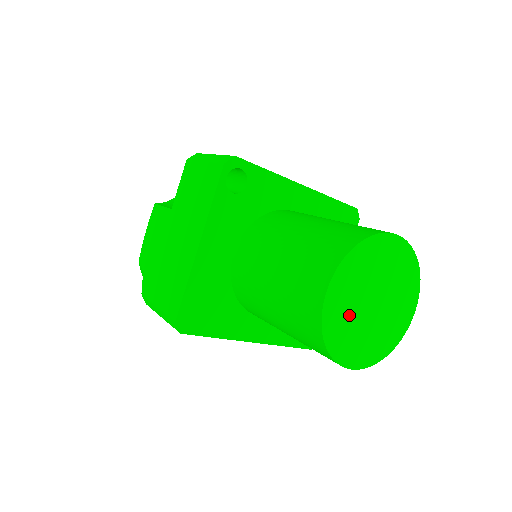
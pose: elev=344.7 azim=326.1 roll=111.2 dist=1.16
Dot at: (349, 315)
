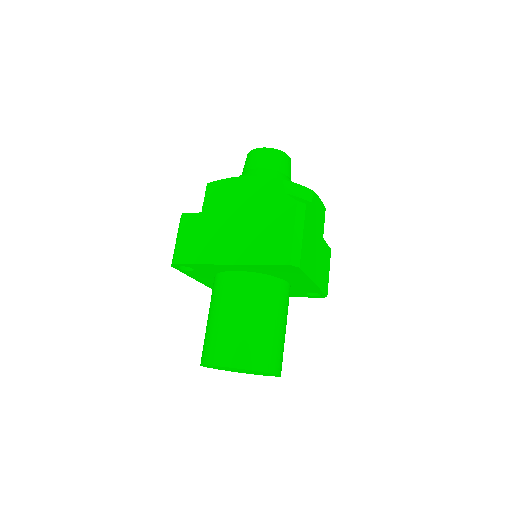
Dot at: (229, 370)
